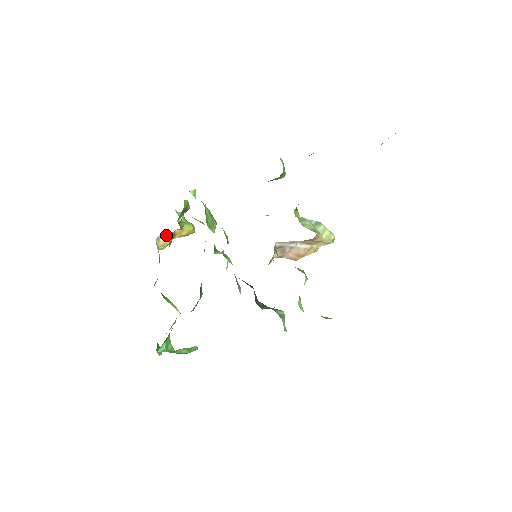
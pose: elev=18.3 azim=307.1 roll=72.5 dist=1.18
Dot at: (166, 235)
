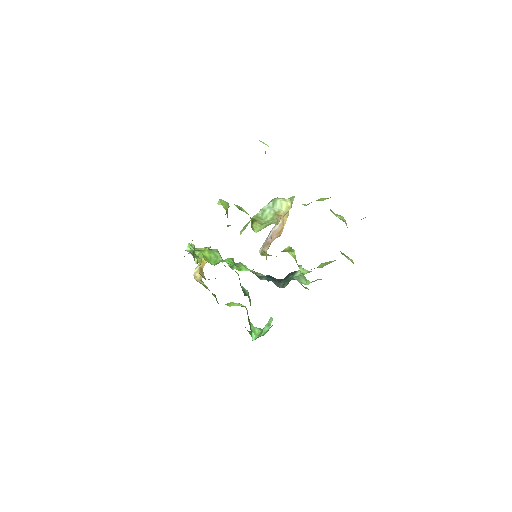
Dot at: (197, 270)
